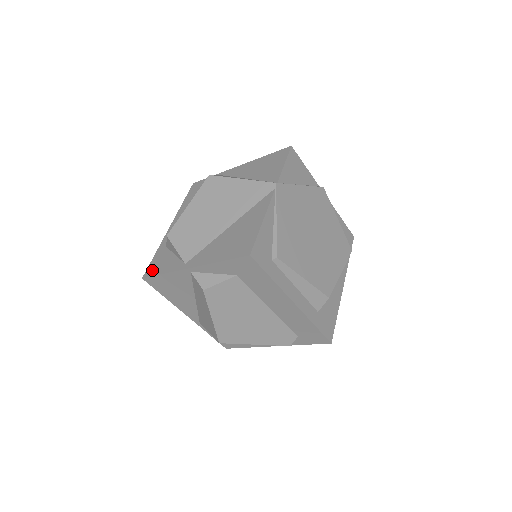
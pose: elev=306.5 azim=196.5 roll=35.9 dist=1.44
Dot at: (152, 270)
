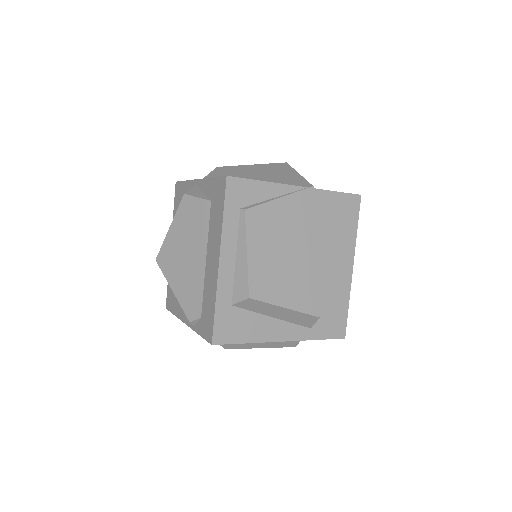
Dot at: occluded
